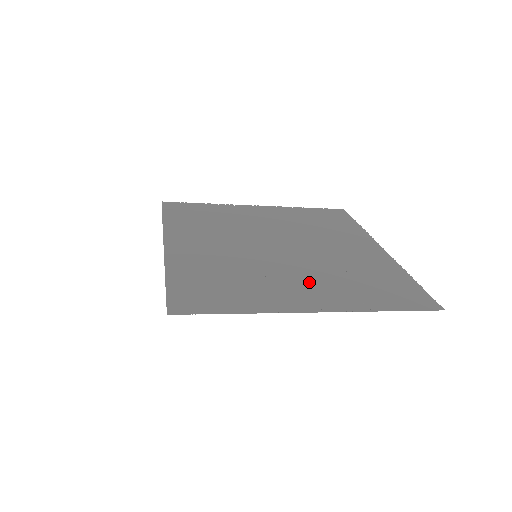
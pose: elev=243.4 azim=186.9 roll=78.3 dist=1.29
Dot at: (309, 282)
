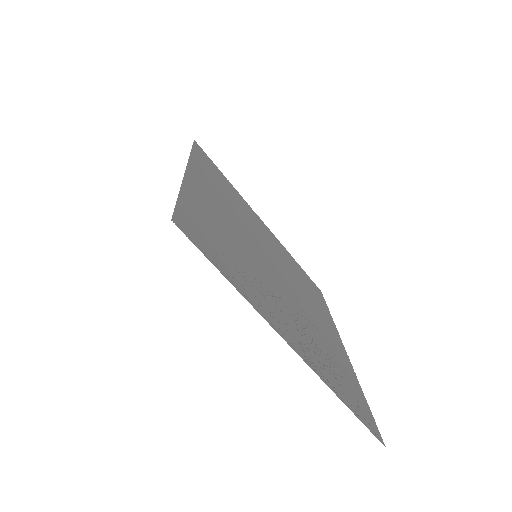
Dot at: (292, 319)
